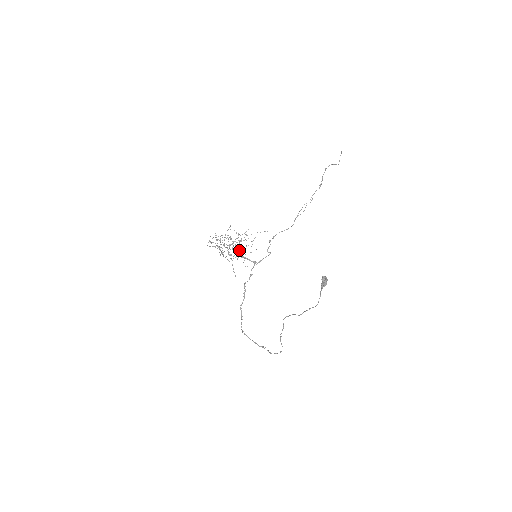
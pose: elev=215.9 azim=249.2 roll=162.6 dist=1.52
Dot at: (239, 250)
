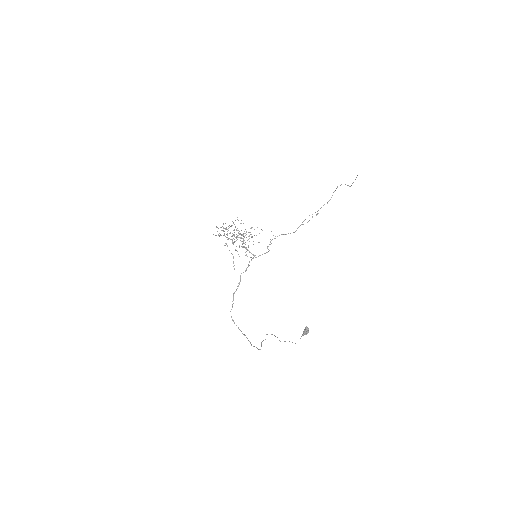
Dot at: occluded
